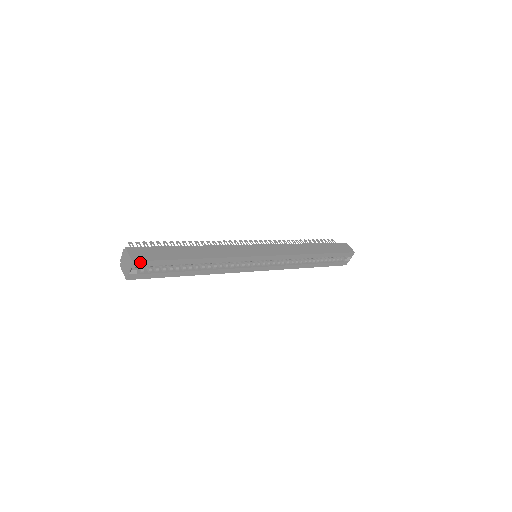
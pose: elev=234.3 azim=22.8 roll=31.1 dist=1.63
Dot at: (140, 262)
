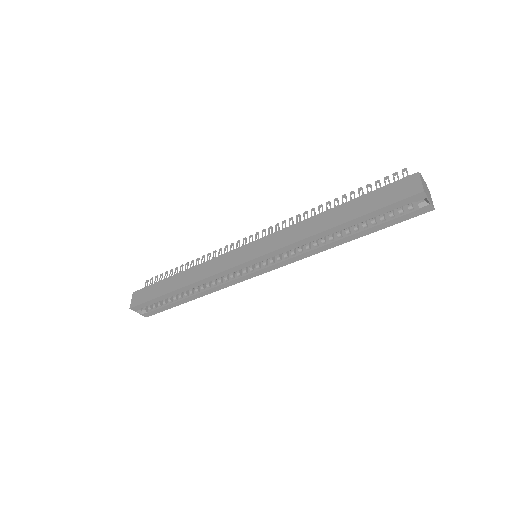
Dot at: (136, 307)
